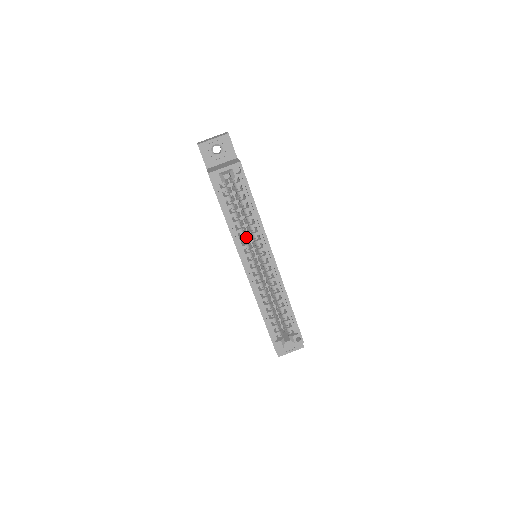
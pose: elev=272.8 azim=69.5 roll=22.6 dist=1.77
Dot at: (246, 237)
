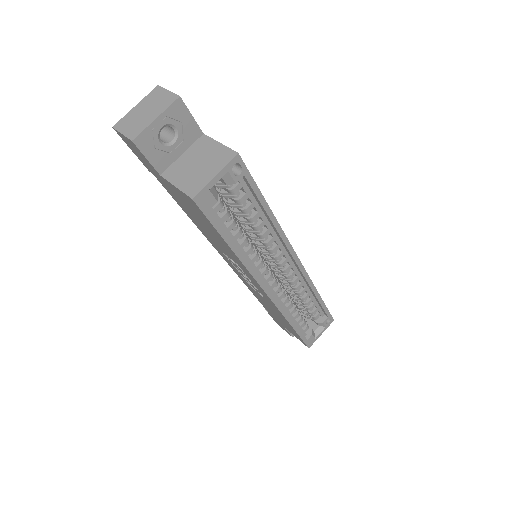
Dot at: occluded
